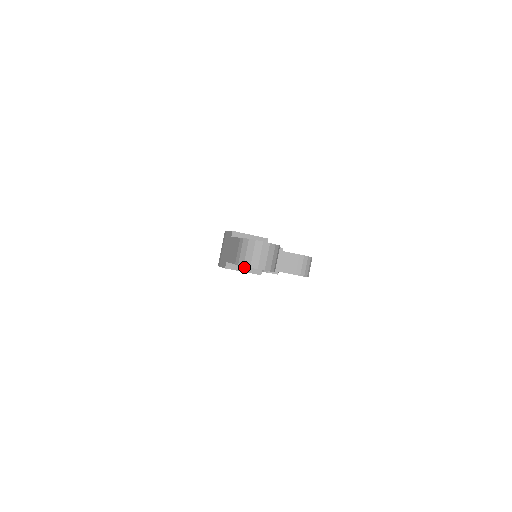
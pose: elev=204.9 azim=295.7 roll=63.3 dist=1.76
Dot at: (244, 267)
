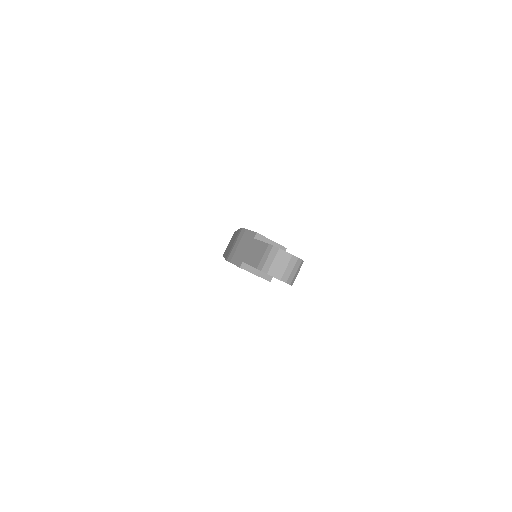
Dot at: (257, 270)
